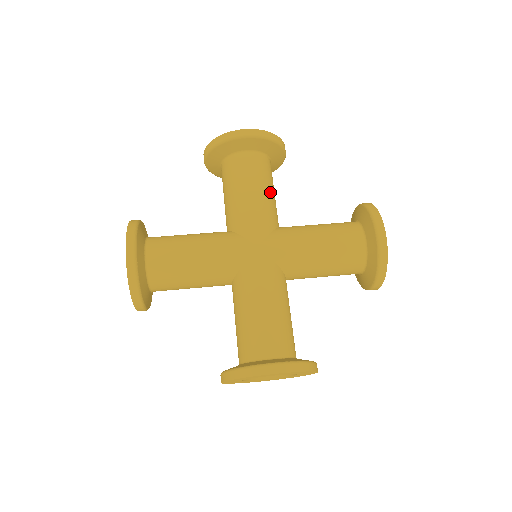
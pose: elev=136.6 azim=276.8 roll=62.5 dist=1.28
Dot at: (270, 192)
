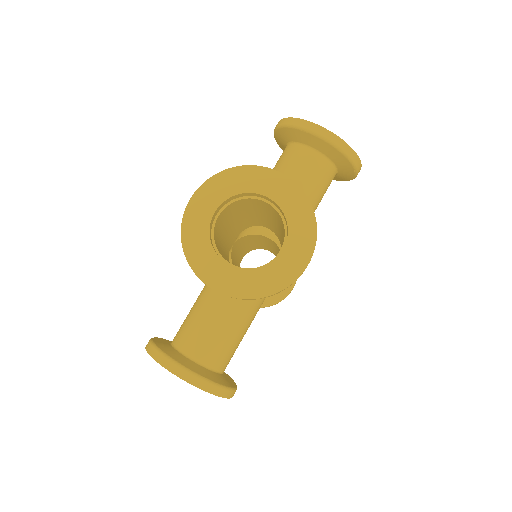
Dot at: occluded
